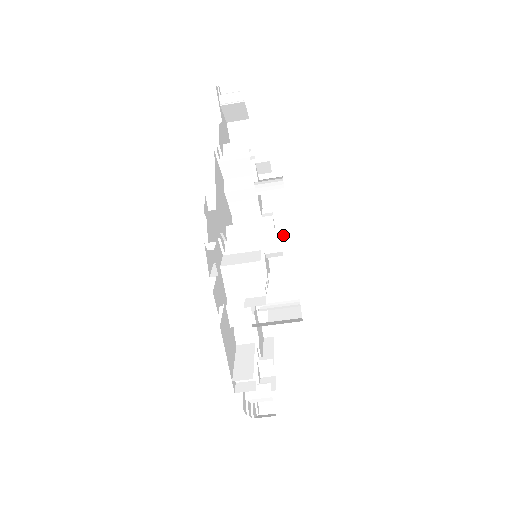
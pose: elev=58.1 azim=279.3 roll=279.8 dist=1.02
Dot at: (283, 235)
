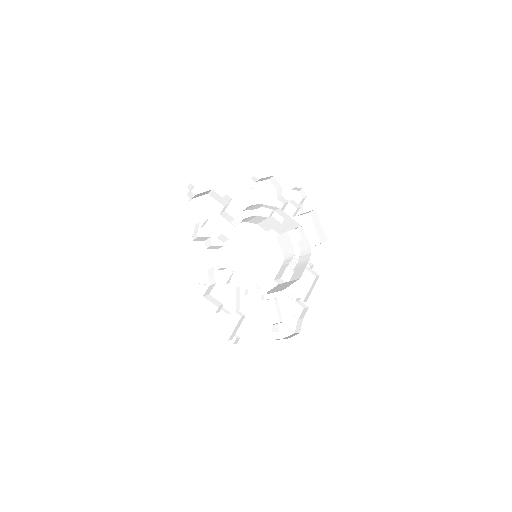
Dot at: (289, 220)
